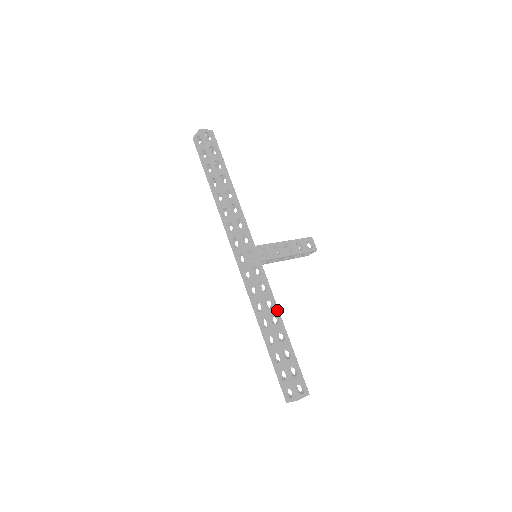
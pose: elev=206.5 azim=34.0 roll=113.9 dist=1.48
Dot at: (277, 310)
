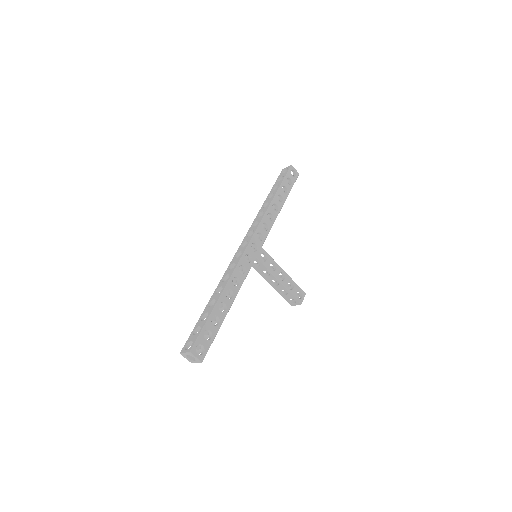
Dot at: (237, 292)
